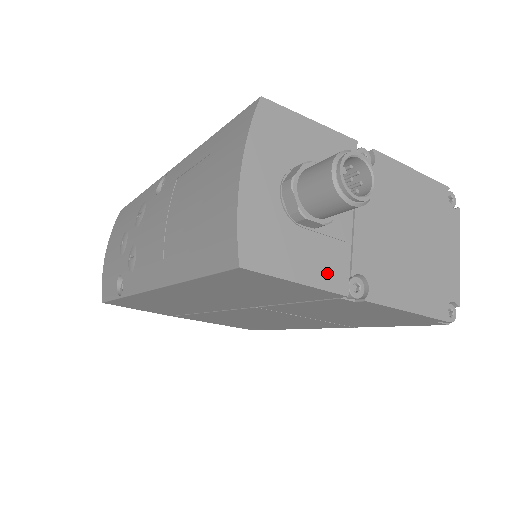
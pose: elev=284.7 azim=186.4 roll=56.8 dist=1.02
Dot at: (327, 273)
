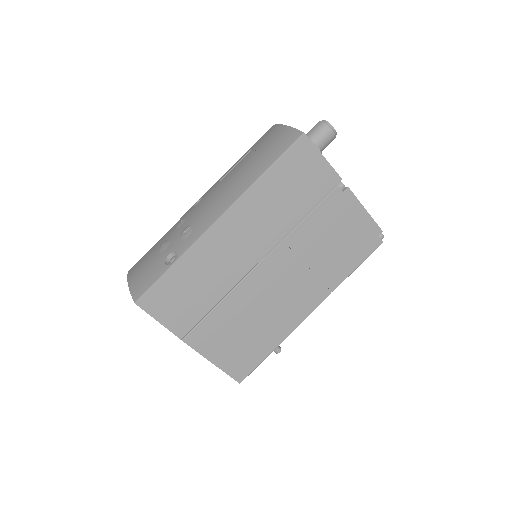
Dot at: occluded
